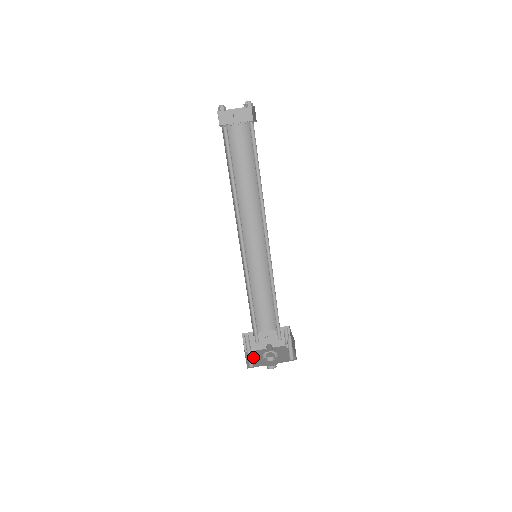
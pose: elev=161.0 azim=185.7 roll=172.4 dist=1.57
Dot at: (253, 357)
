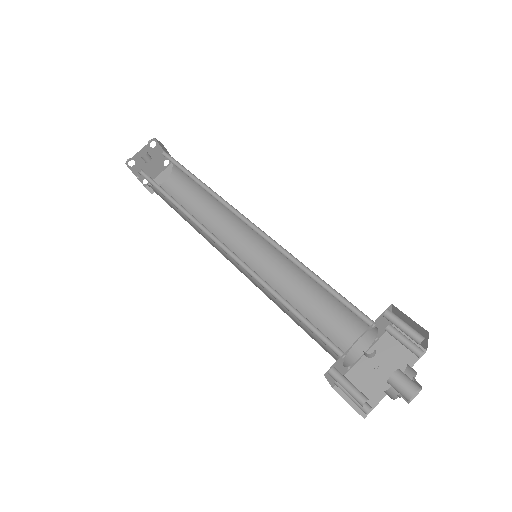
Dot at: occluded
